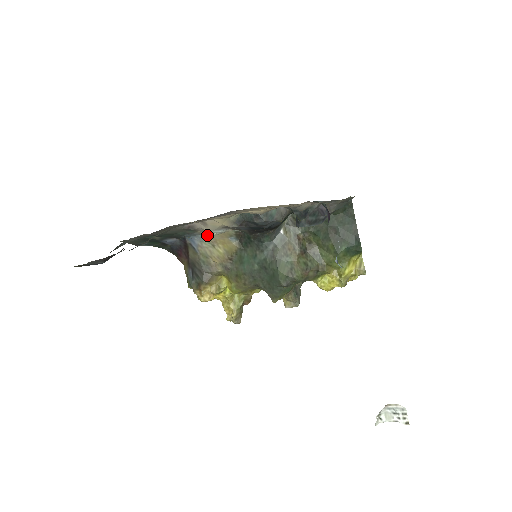
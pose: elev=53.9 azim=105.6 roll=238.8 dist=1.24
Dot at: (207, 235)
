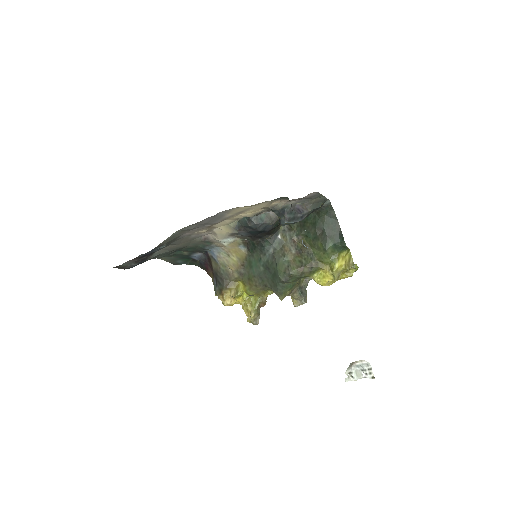
Dot at: (221, 246)
